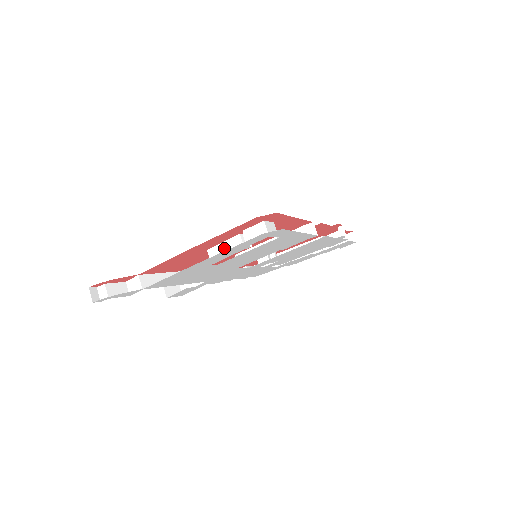
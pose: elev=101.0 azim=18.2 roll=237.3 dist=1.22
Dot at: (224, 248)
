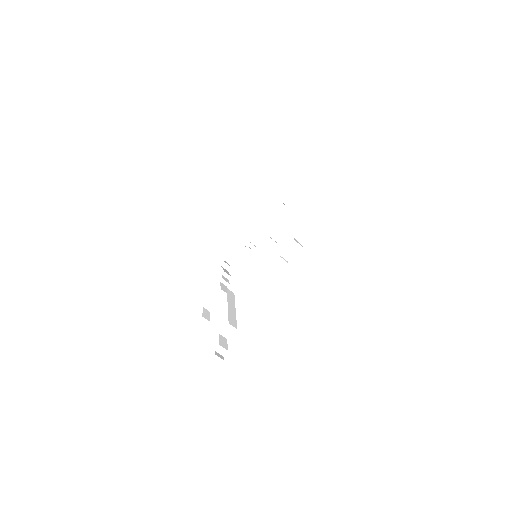
Dot at: (272, 270)
